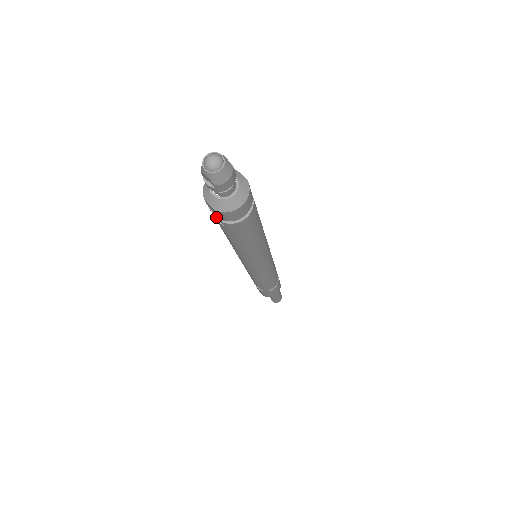
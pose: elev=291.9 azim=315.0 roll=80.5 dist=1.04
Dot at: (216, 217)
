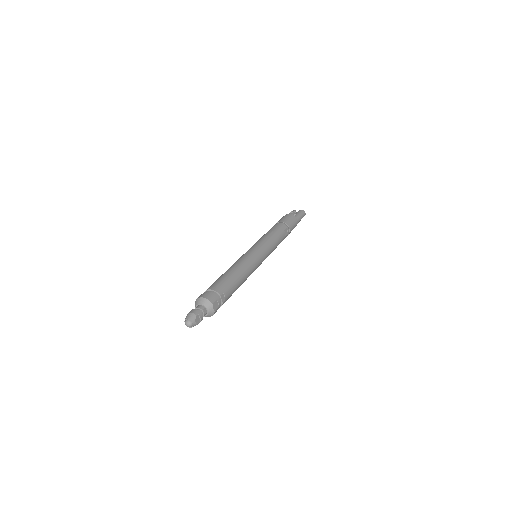
Dot at: occluded
